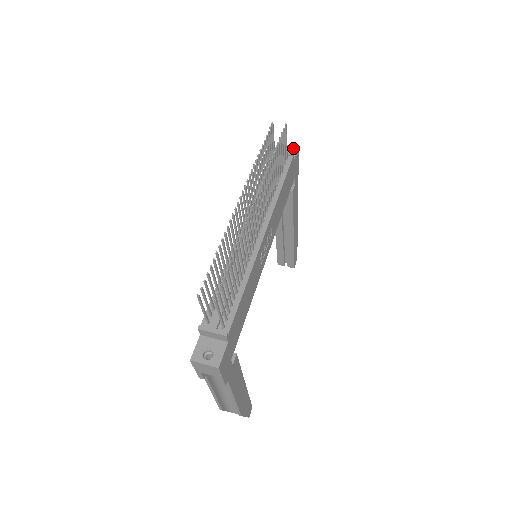
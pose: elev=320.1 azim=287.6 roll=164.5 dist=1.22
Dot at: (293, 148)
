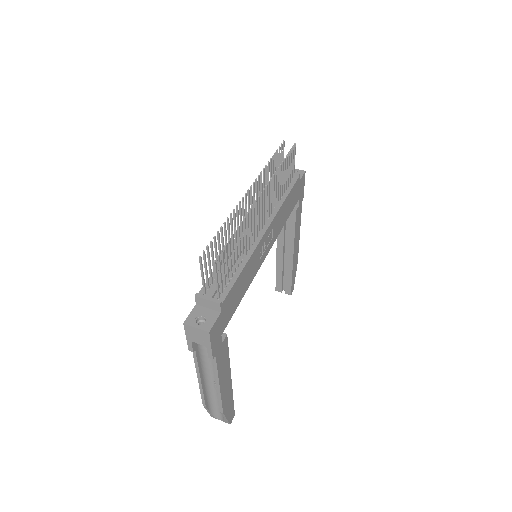
Dot at: (300, 172)
